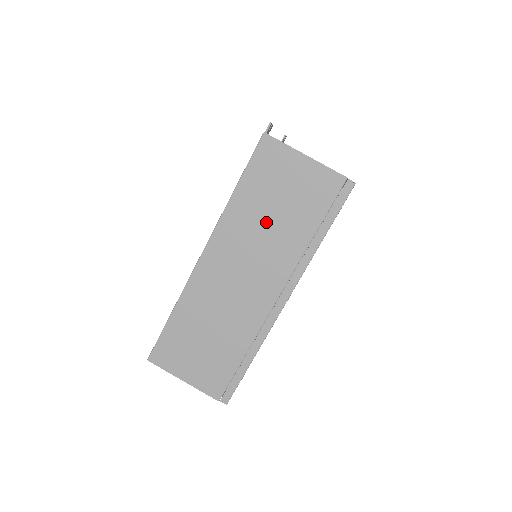
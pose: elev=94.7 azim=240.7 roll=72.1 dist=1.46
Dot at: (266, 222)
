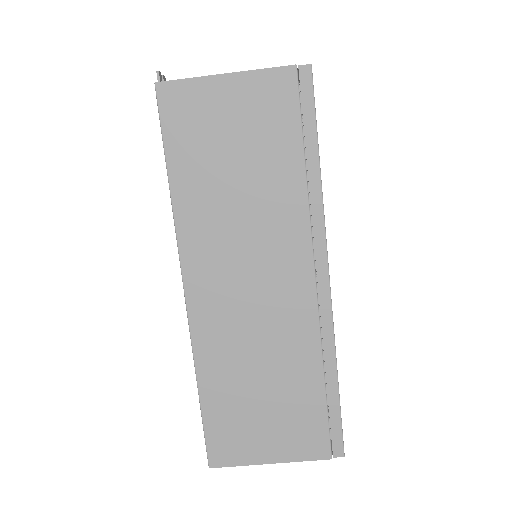
Dot at: (235, 193)
